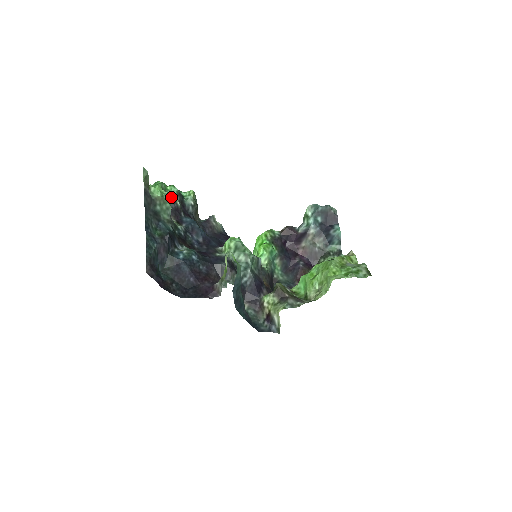
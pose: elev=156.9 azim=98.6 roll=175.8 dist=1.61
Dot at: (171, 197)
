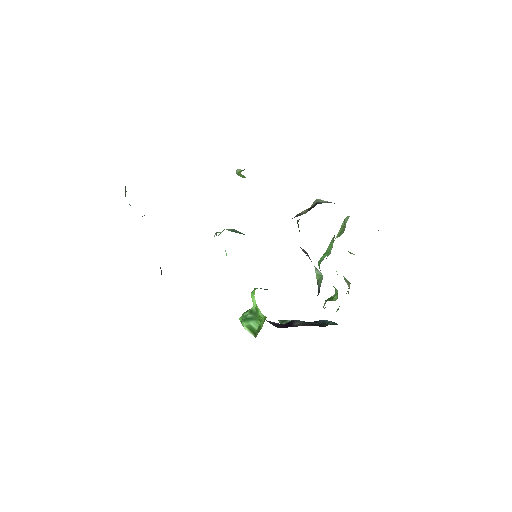
Dot at: occluded
